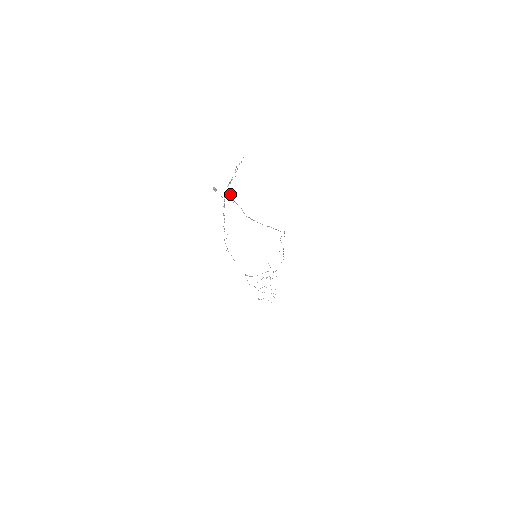
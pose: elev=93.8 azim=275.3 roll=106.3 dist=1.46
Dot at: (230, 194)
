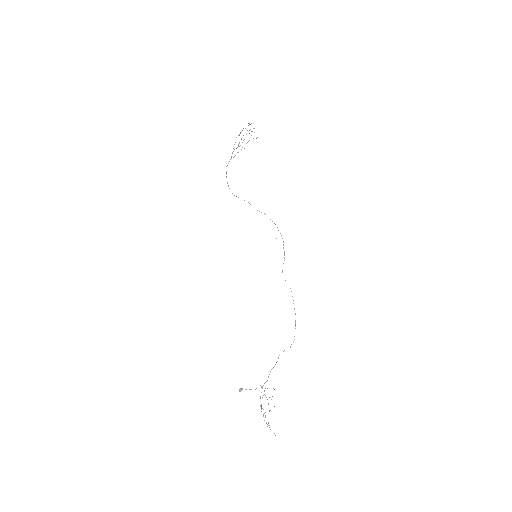
Dot at: (260, 398)
